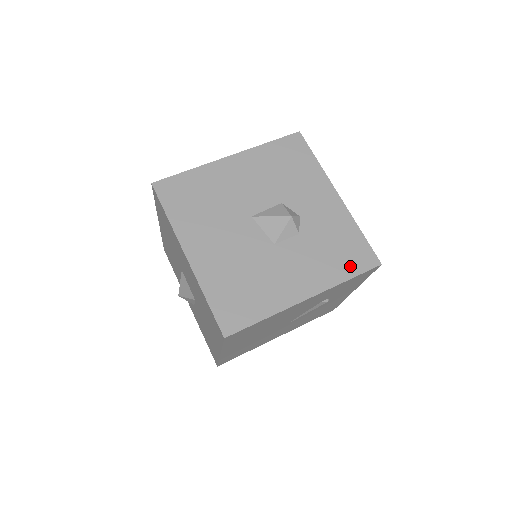
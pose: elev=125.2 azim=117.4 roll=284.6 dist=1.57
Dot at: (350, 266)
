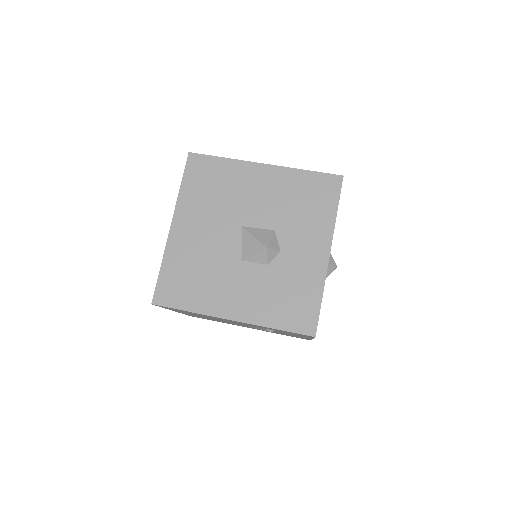
Dot at: (287, 319)
